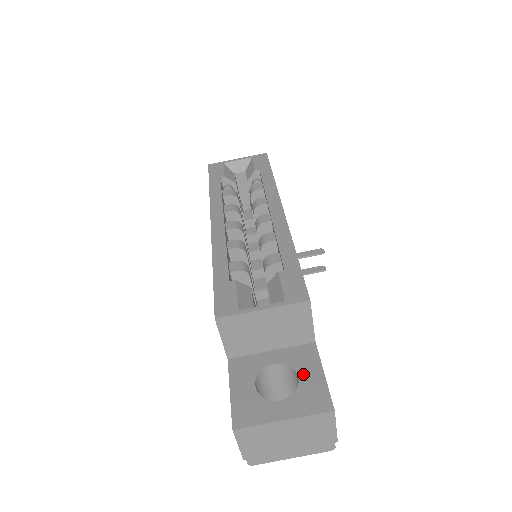
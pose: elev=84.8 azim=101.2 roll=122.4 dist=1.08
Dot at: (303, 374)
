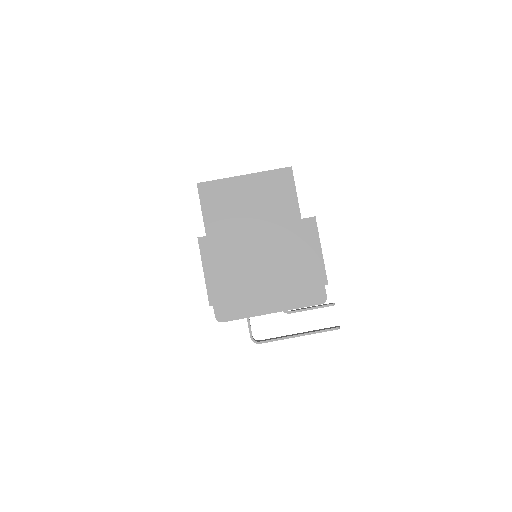
Dot at: occluded
